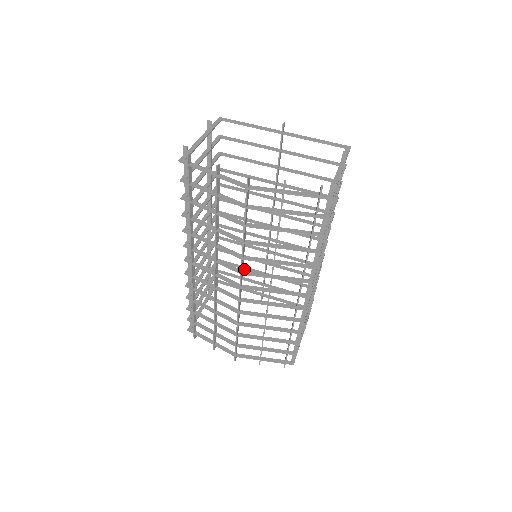
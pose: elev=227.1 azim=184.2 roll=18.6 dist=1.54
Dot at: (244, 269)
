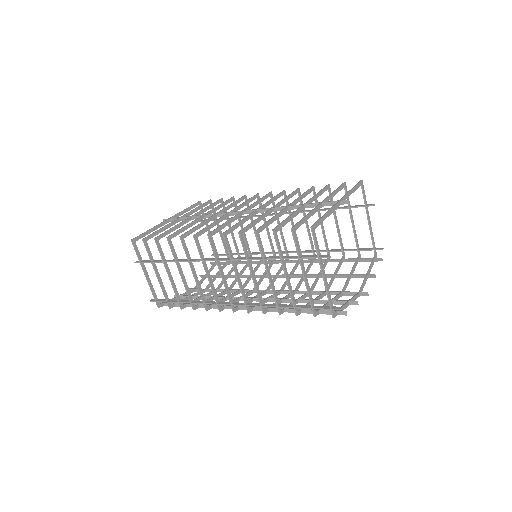
Dot at: occluded
